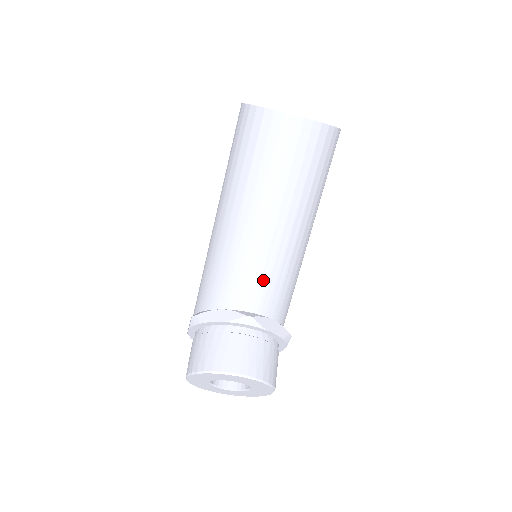
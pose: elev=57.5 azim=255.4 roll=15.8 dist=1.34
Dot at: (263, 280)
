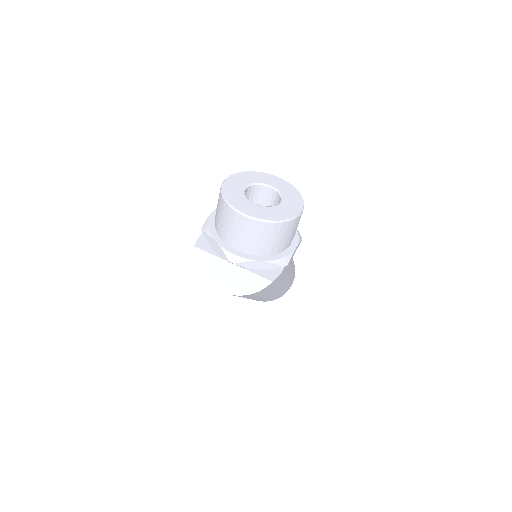
Dot at: occluded
